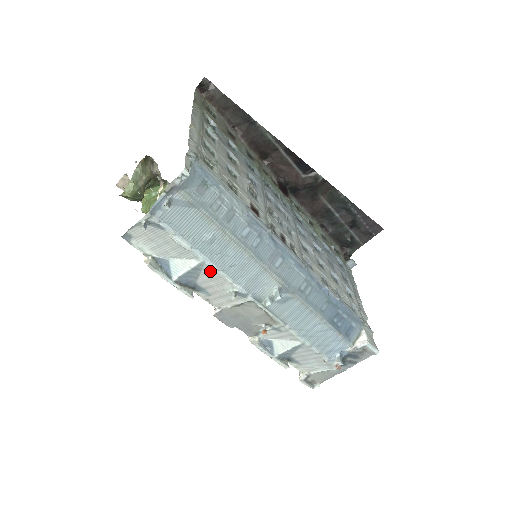
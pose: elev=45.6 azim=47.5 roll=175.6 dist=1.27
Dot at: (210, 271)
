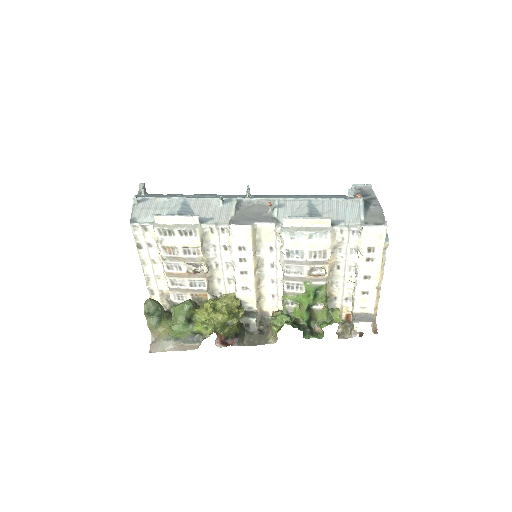
Dot at: (195, 202)
